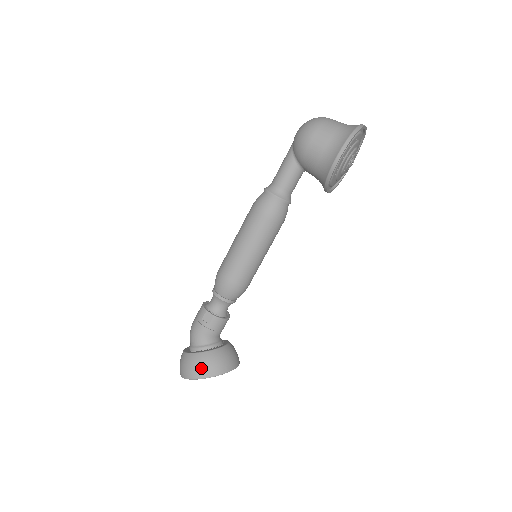
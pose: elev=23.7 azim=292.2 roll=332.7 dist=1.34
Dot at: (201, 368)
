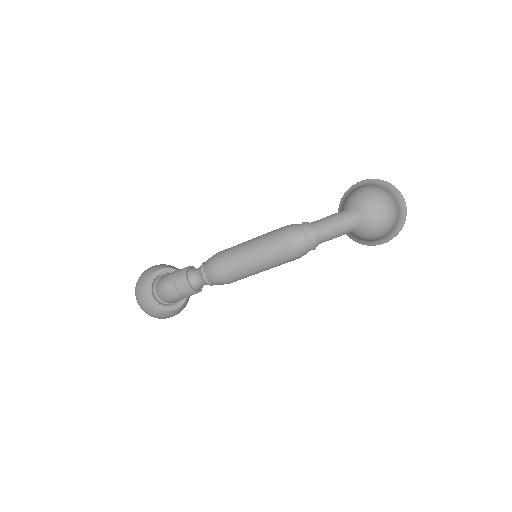
Dot at: occluded
